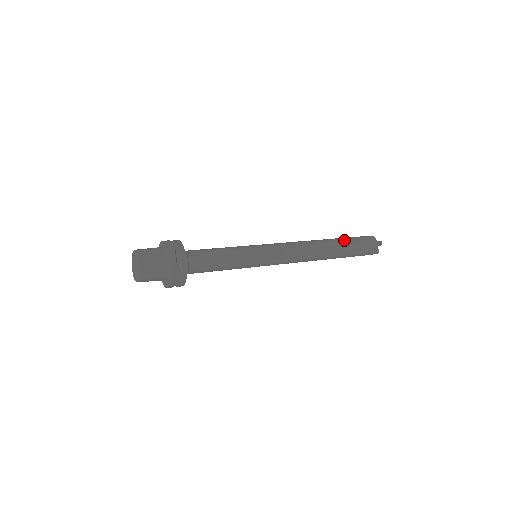
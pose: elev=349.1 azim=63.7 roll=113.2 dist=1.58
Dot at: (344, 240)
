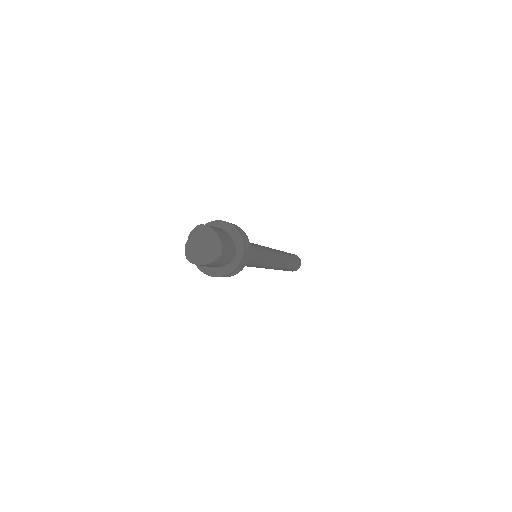
Dot at: (288, 253)
